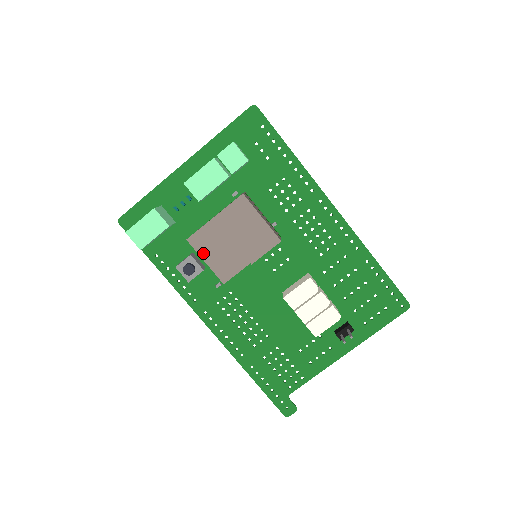
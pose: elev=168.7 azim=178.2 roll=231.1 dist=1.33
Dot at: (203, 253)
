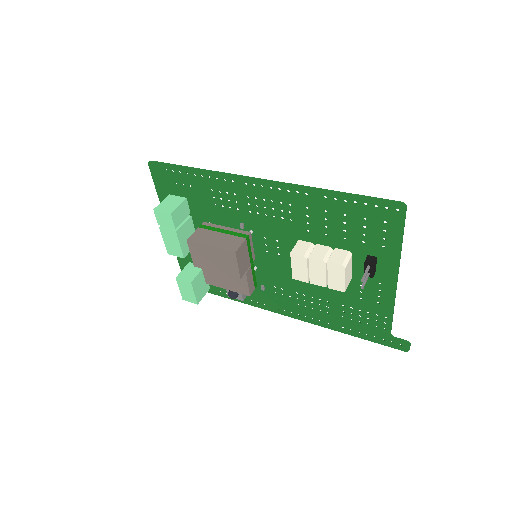
Dot at: (220, 285)
